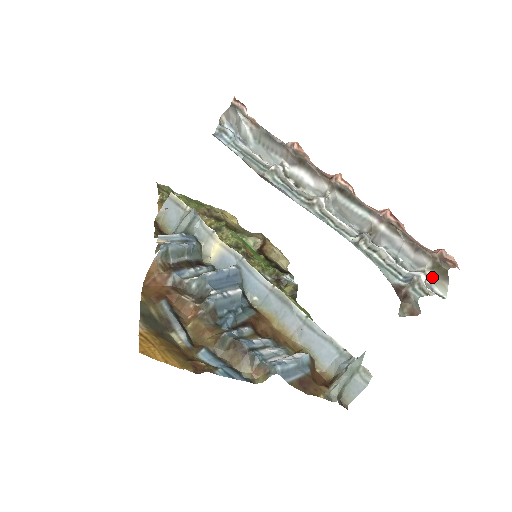
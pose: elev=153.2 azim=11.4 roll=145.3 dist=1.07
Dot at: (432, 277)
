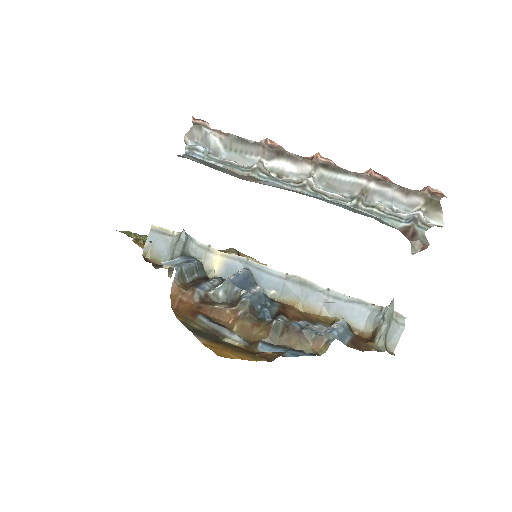
Dot at: (426, 213)
